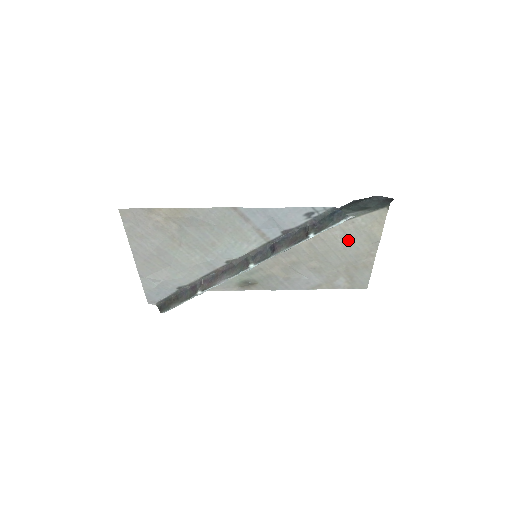
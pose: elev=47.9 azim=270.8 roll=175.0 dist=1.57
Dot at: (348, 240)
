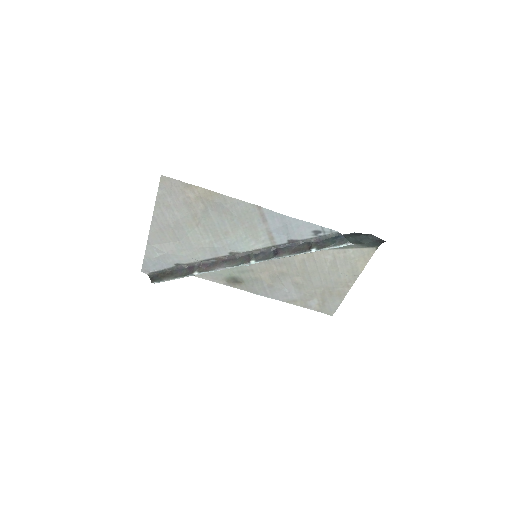
Dot at: (335, 266)
